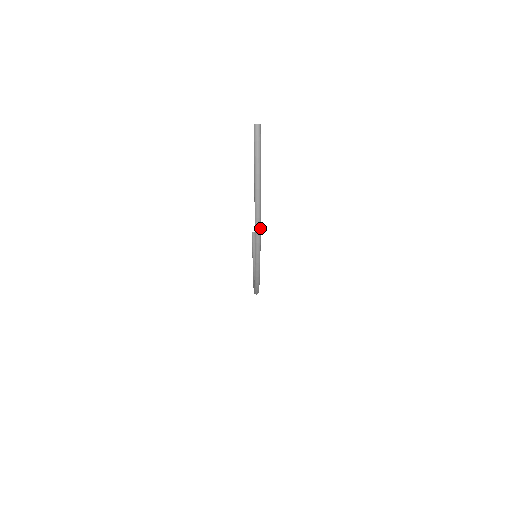
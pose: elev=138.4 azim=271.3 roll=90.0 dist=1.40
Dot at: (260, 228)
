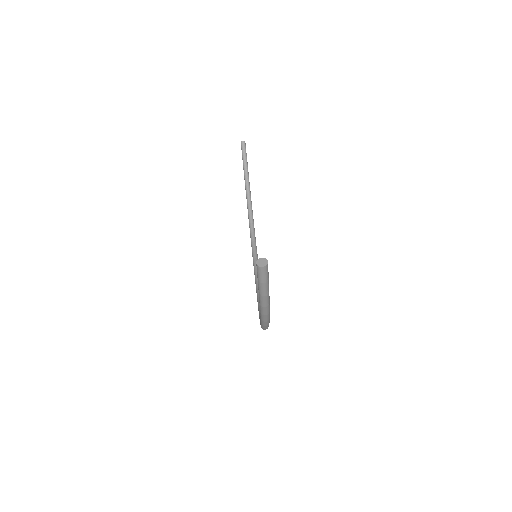
Dot at: (268, 325)
